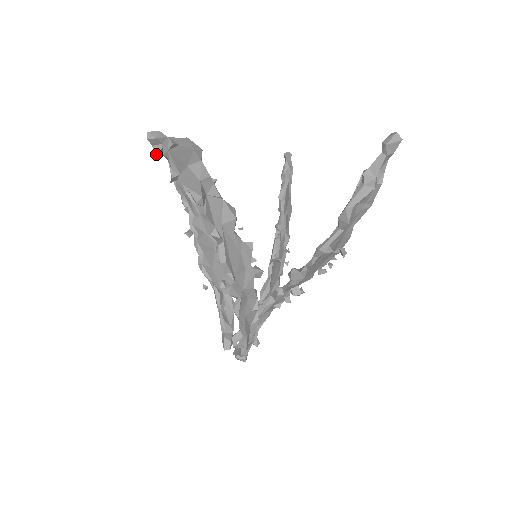
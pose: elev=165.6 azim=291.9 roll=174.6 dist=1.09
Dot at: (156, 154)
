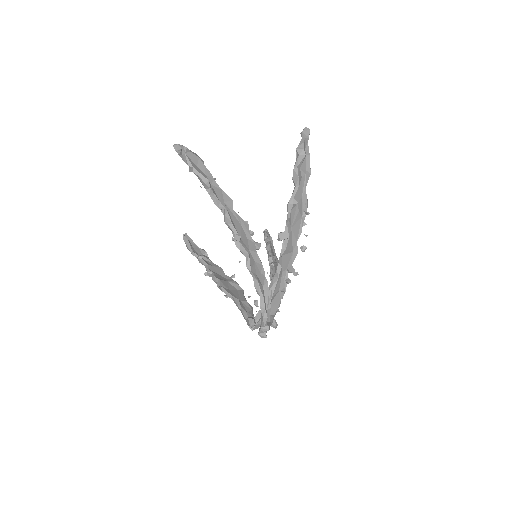
Dot at: (179, 153)
